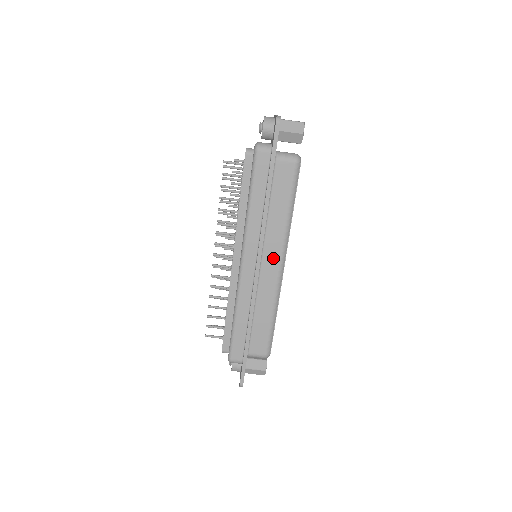
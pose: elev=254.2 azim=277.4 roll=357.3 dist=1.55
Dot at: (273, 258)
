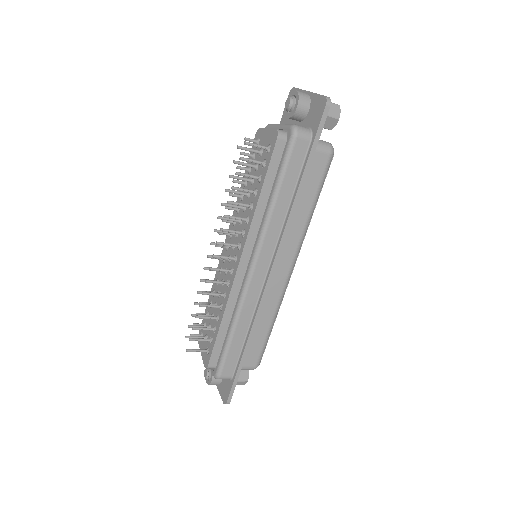
Dot at: (285, 262)
